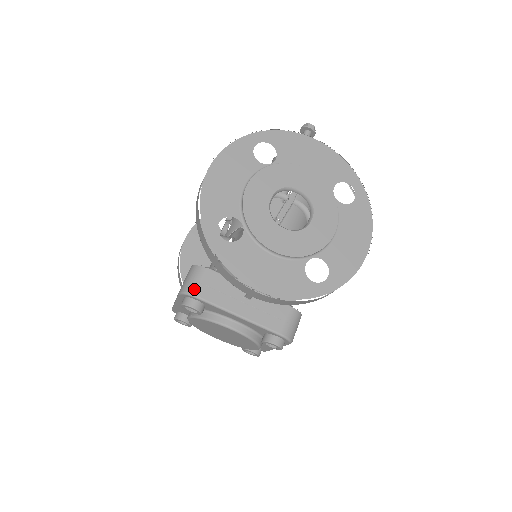
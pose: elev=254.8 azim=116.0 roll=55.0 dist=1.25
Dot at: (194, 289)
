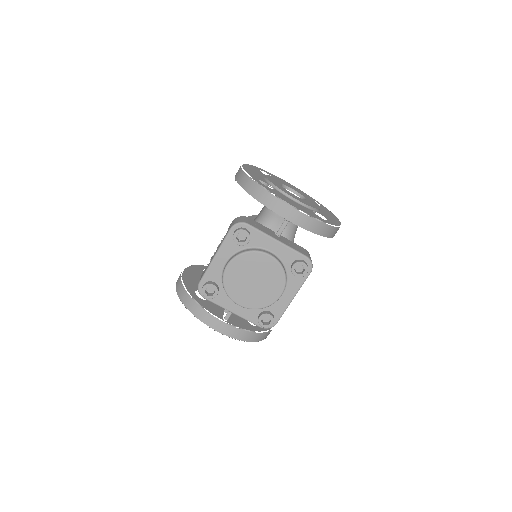
Dot at: (244, 221)
